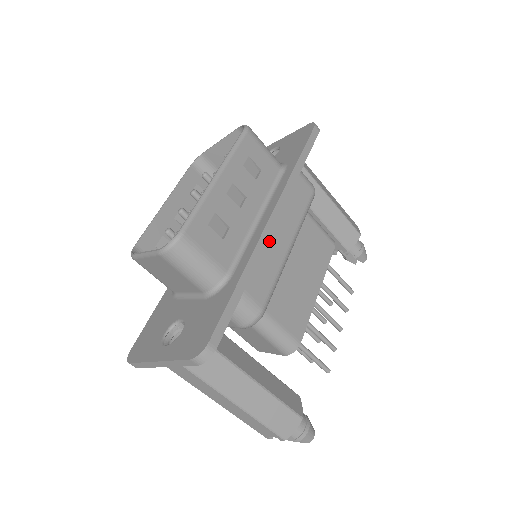
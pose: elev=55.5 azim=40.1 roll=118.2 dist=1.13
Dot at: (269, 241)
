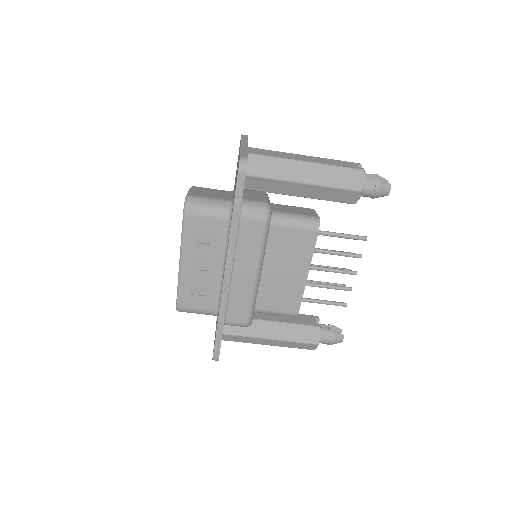
Dot at: (235, 284)
